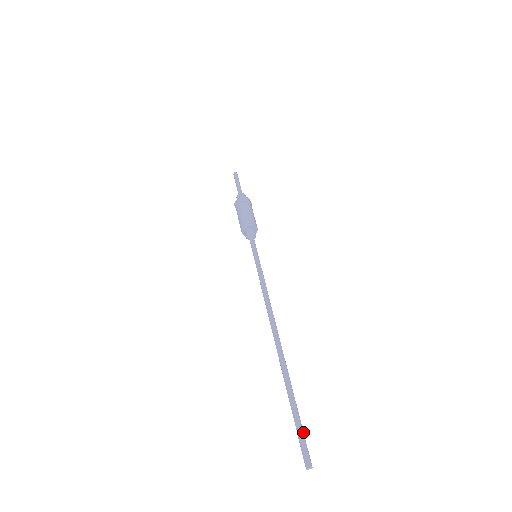
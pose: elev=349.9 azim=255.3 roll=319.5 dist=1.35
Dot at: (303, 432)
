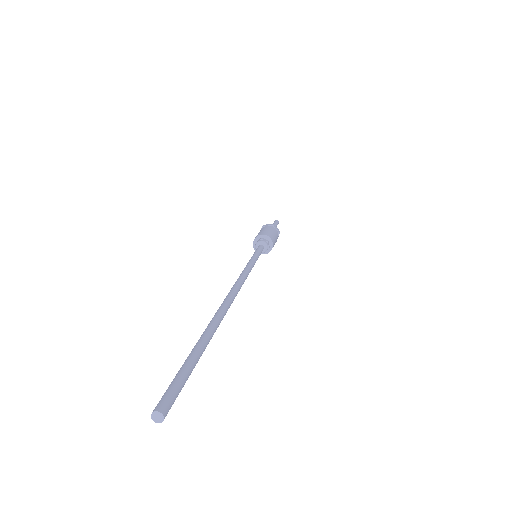
Dot at: (184, 374)
